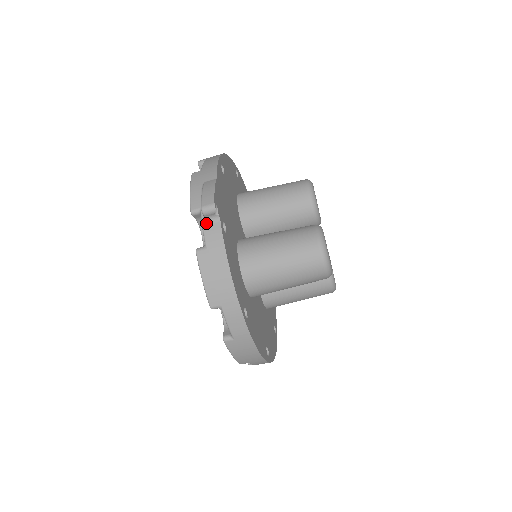
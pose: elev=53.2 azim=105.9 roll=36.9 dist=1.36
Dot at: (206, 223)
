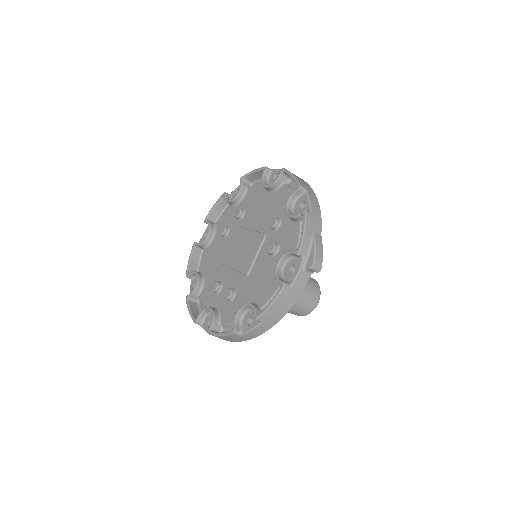
Dot at: (303, 271)
